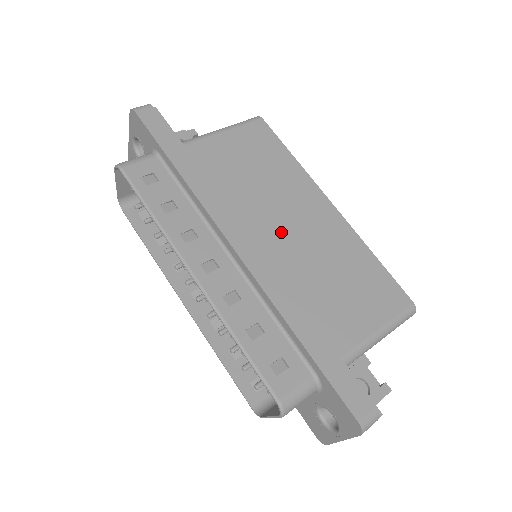
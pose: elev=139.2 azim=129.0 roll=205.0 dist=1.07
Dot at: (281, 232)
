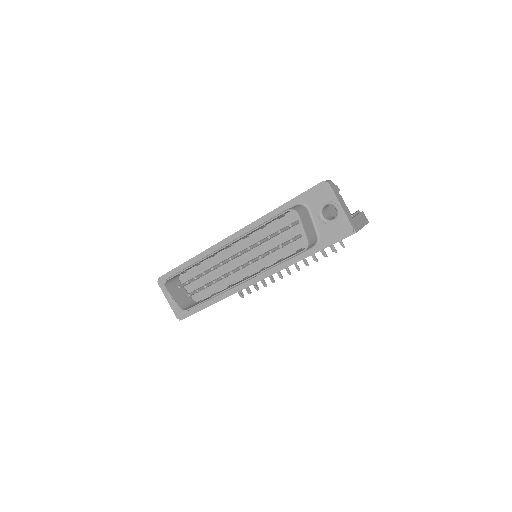
Dot at: occluded
